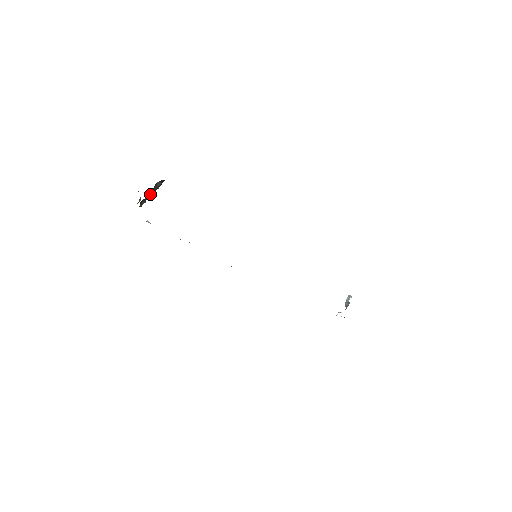
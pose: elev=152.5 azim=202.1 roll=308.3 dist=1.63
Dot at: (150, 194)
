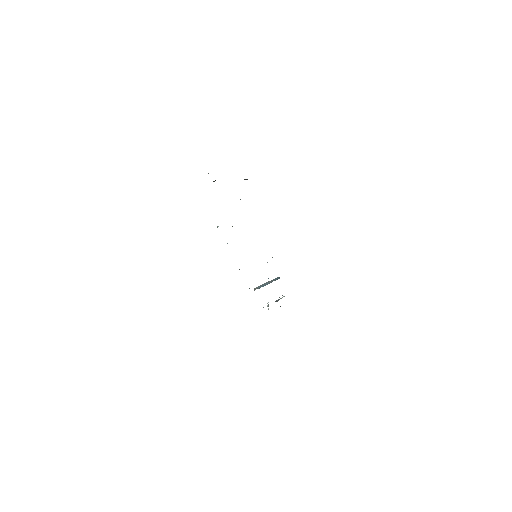
Dot at: occluded
